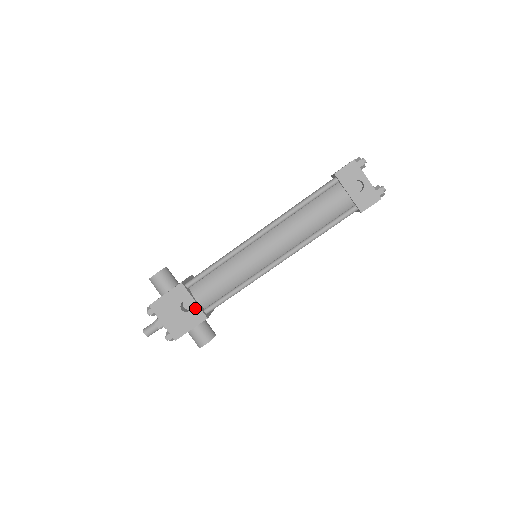
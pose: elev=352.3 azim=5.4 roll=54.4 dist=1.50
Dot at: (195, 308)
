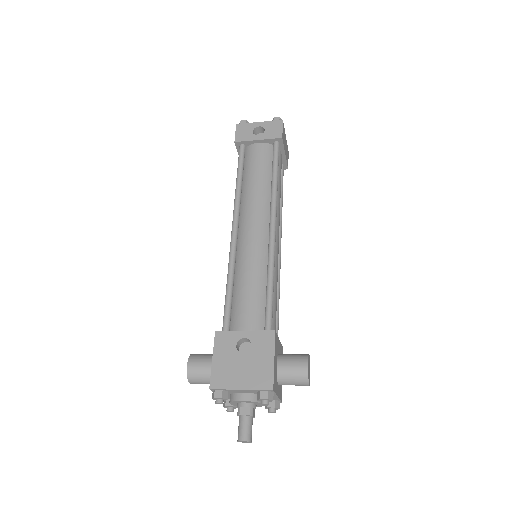
Dot at: (253, 336)
